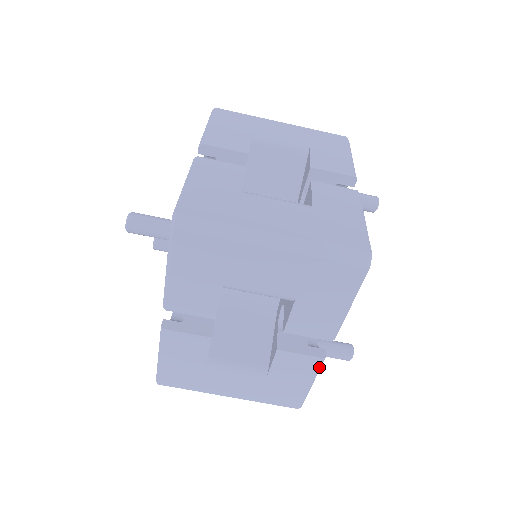
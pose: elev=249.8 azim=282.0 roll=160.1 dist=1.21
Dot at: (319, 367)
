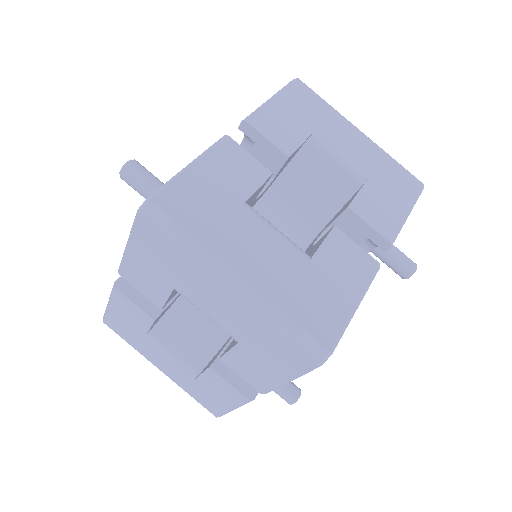
Dot at: (244, 403)
